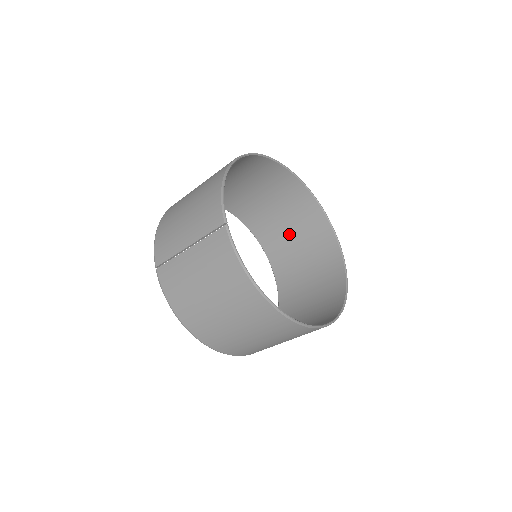
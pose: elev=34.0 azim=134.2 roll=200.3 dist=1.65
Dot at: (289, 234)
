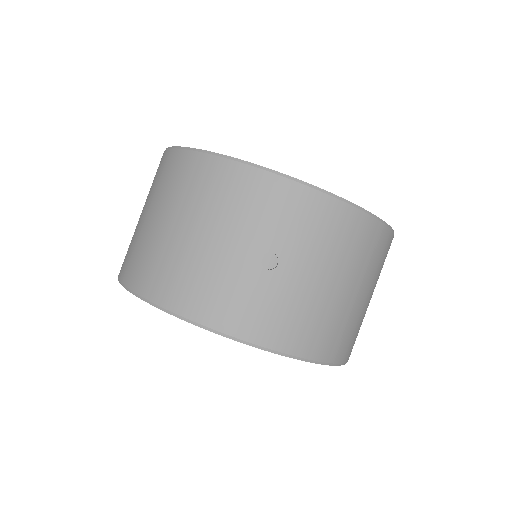
Dot at: occluded
